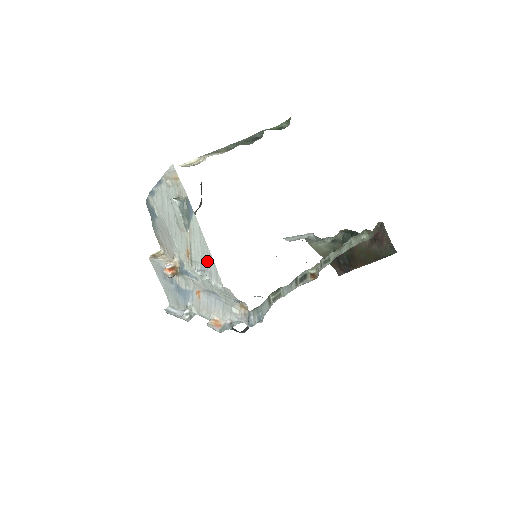
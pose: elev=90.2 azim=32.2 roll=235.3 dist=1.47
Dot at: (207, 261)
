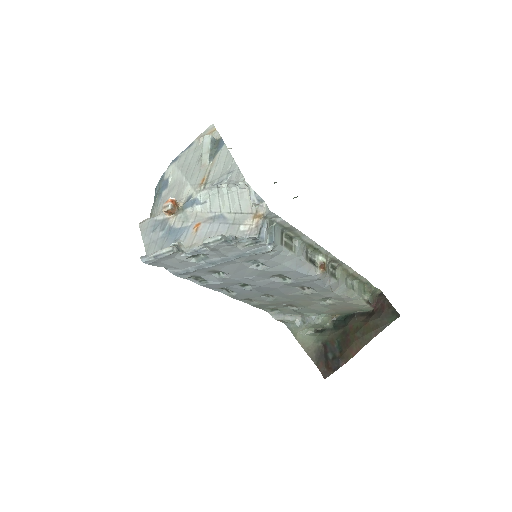
Dot at: (229, 171)
